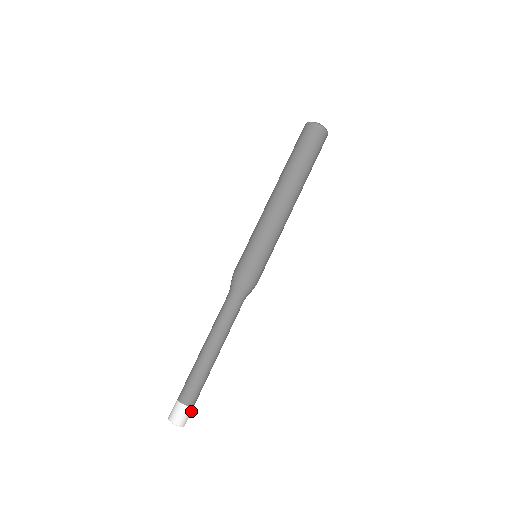
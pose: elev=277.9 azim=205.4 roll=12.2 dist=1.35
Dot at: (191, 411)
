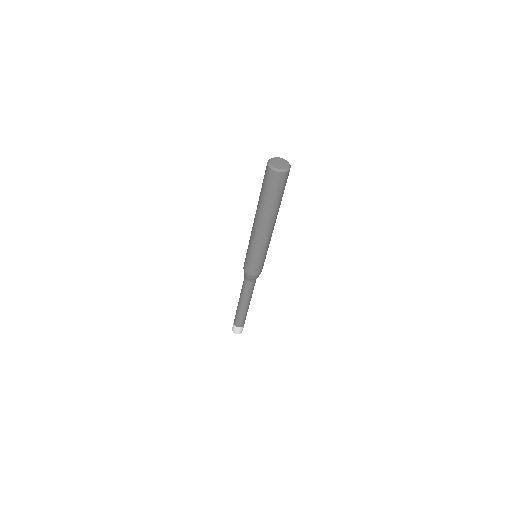
Dot at: occluded
